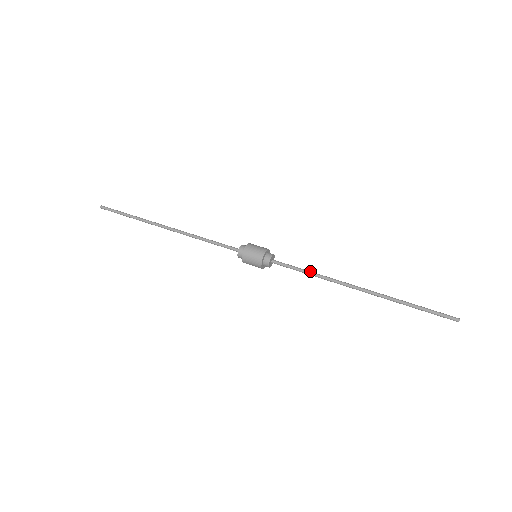
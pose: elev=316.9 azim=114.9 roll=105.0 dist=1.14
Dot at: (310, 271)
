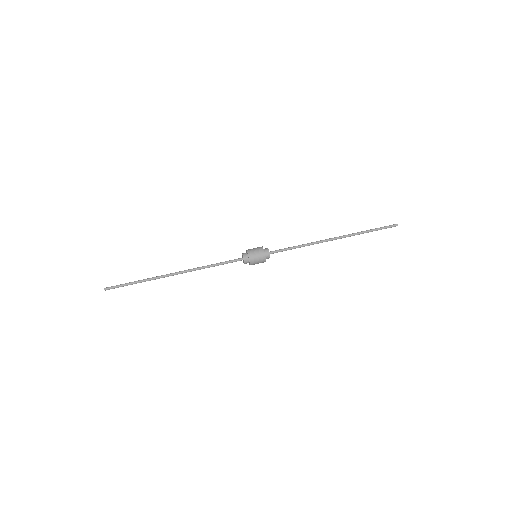
Dot at: (298, 245)
